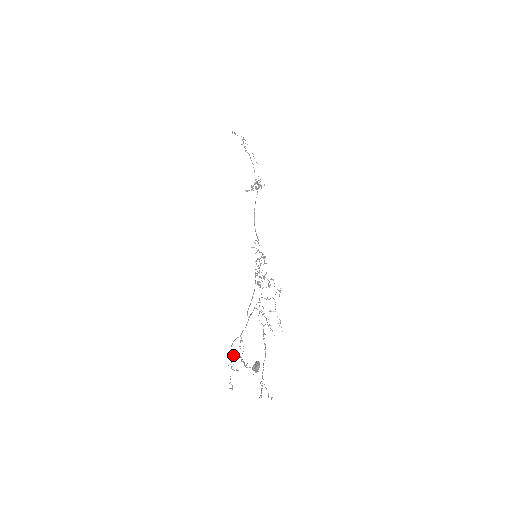
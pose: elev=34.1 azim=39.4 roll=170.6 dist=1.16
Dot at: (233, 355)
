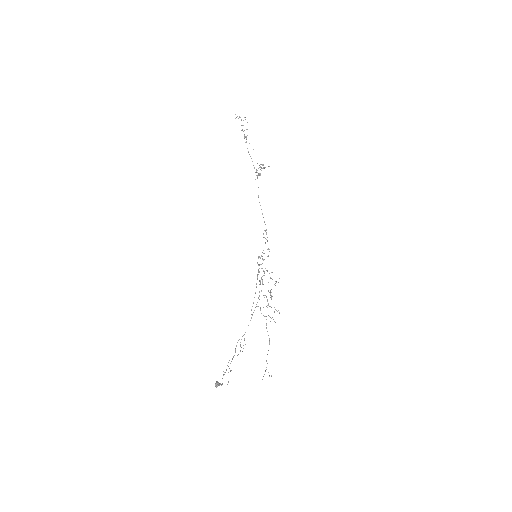
Dot at: (233, 356)
